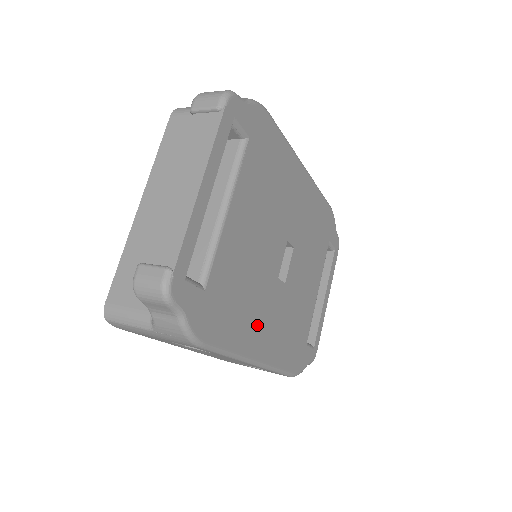
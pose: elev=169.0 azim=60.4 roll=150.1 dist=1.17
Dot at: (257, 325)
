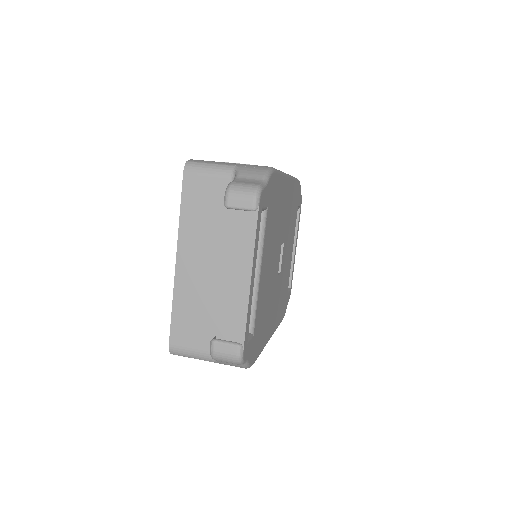
Dot at: (270, 318)
